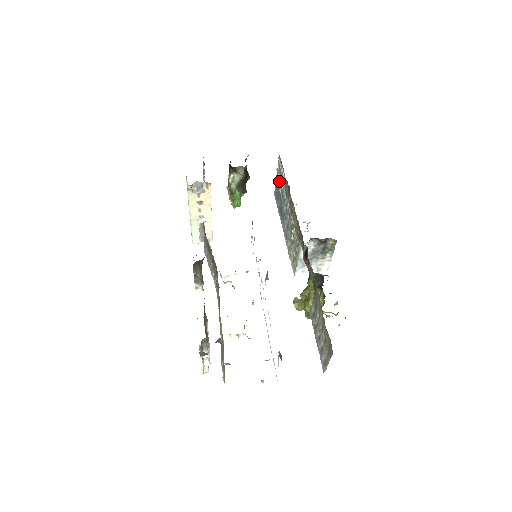
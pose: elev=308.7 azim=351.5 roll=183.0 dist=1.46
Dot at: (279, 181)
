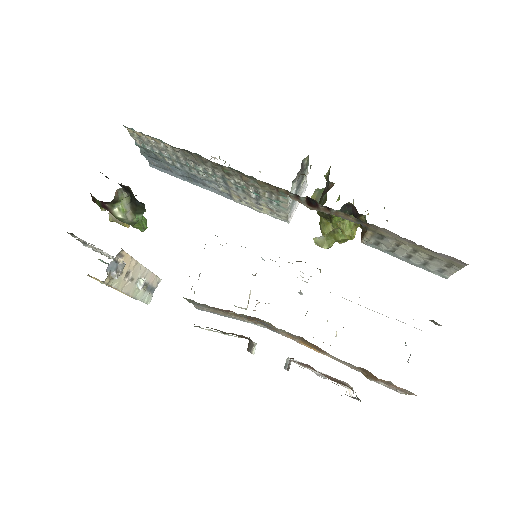
Dot at: (156, 154)
